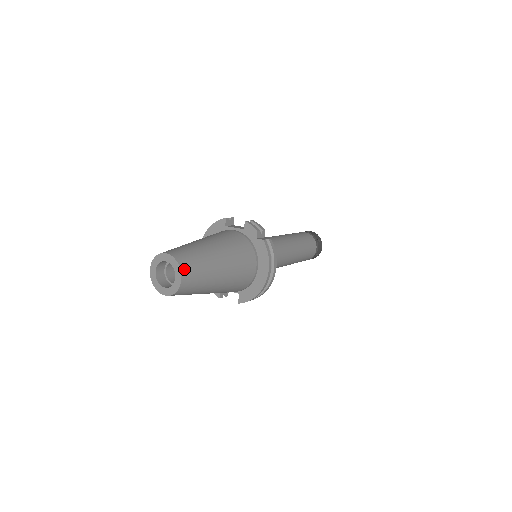
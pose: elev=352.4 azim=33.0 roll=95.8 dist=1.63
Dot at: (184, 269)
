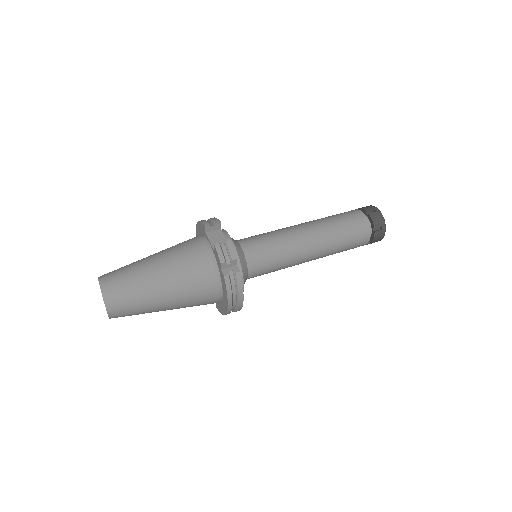
Dot at: (110, 306)
